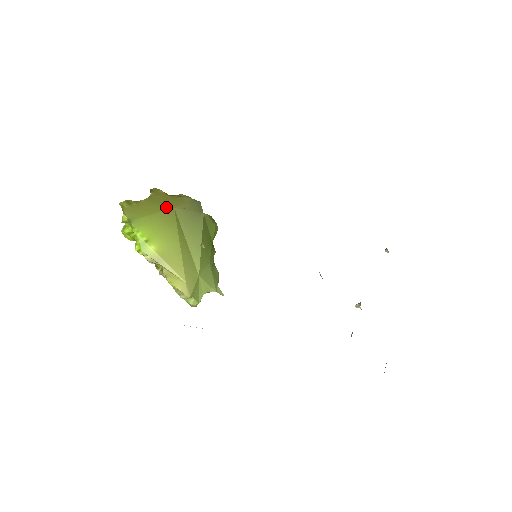
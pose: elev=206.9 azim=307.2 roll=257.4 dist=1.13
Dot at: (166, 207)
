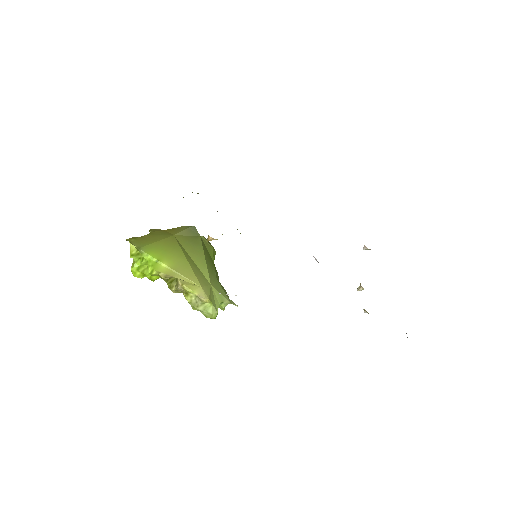
Dot at: (167, 236)
